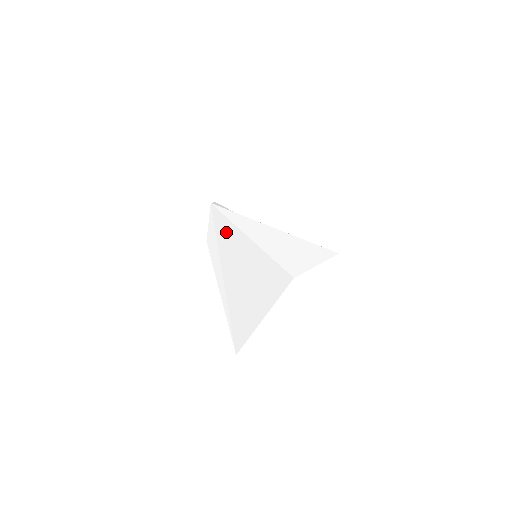
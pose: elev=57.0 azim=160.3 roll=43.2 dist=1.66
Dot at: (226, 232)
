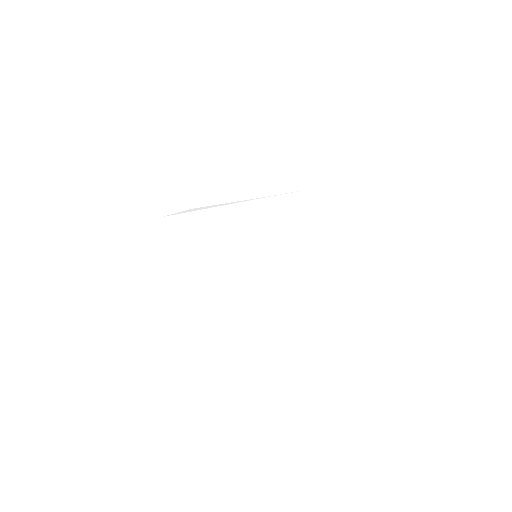
Dot at: (209, 248)
